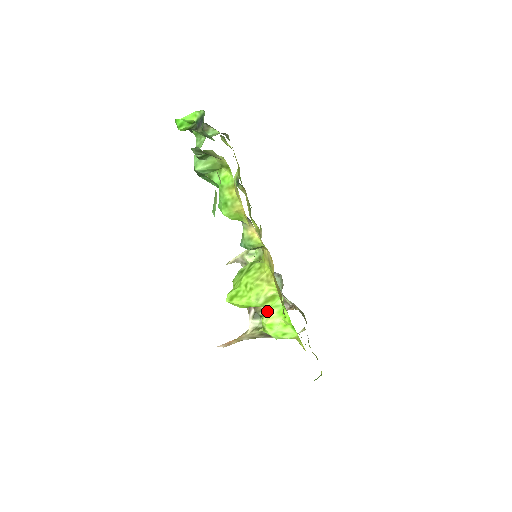
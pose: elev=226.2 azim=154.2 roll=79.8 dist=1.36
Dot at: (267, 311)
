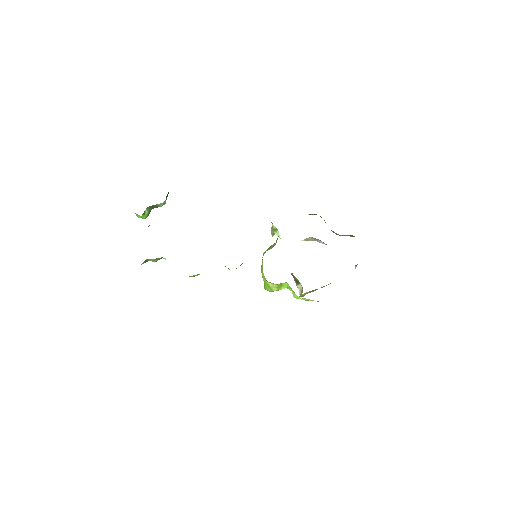
Dot at: occluded
